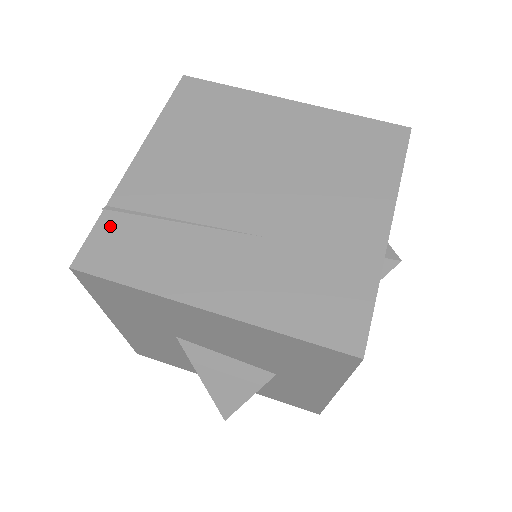
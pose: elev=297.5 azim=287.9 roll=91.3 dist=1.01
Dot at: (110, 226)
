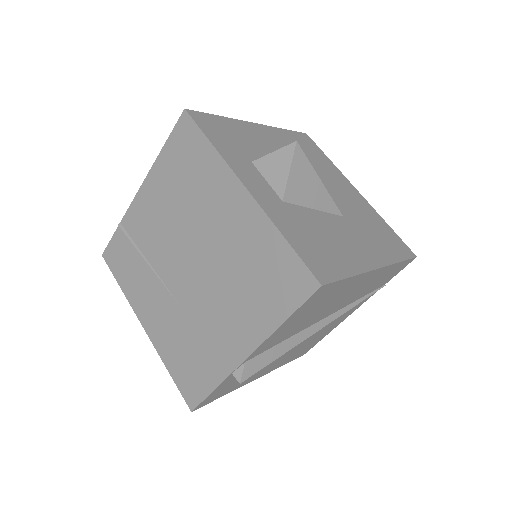
Dot at: (119, 240)
